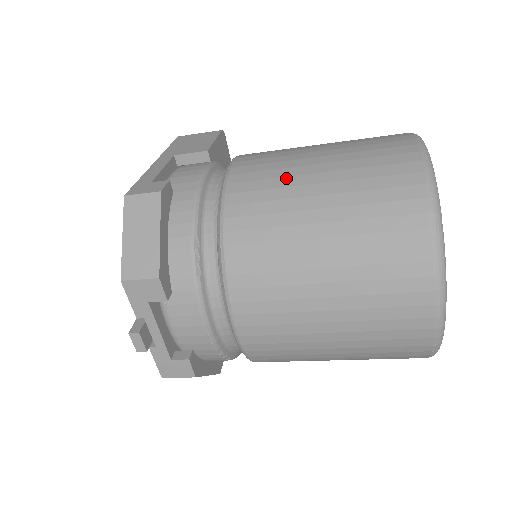
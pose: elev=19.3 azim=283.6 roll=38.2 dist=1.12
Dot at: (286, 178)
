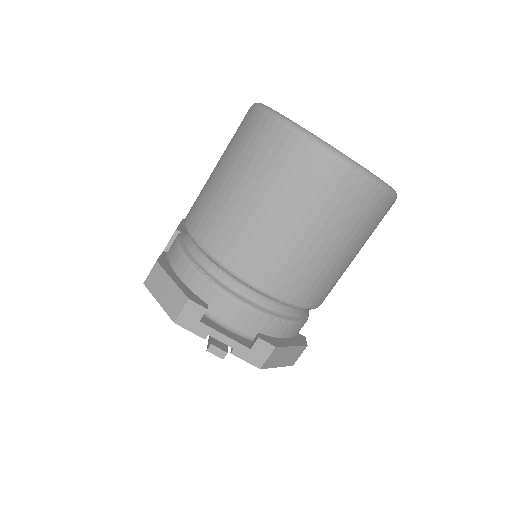
Dot at: (208, 190)
